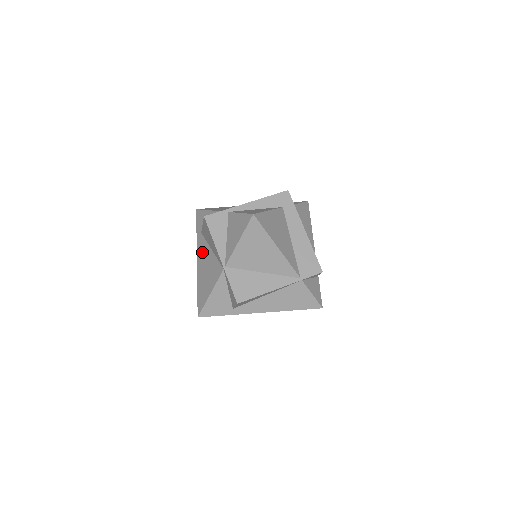
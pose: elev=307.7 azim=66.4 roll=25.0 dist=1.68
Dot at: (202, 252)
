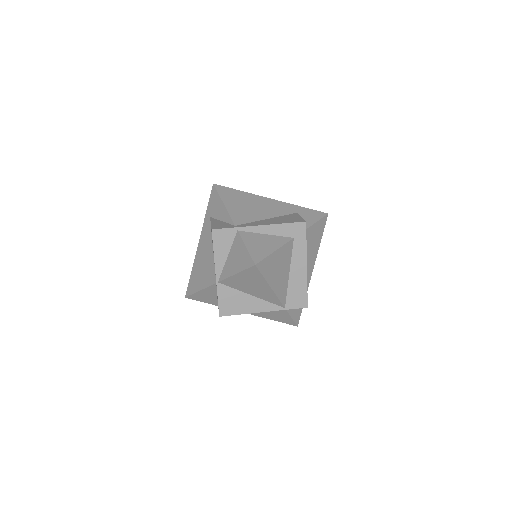
Dot at: (205, 240)
